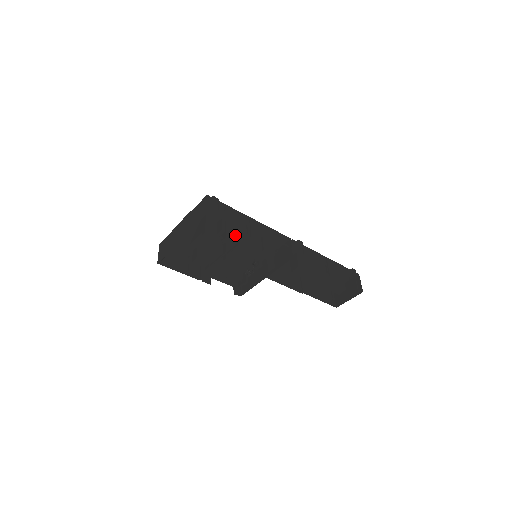
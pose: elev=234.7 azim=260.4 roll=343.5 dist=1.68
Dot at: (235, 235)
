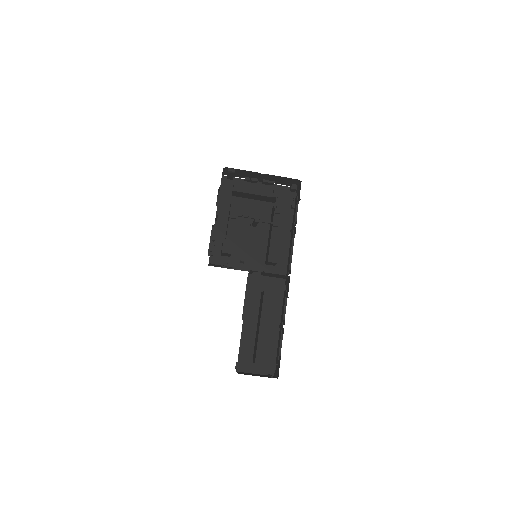
Dot at: occluded
